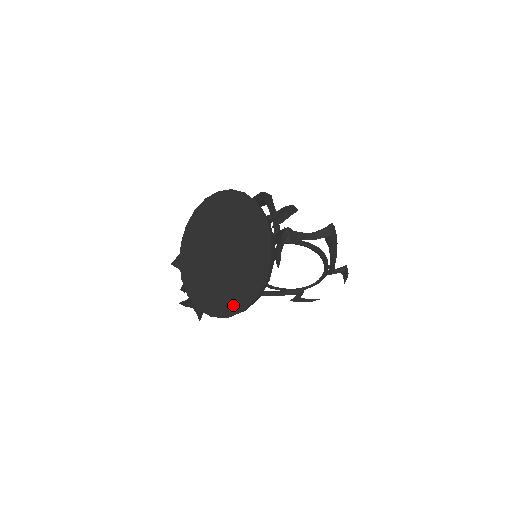
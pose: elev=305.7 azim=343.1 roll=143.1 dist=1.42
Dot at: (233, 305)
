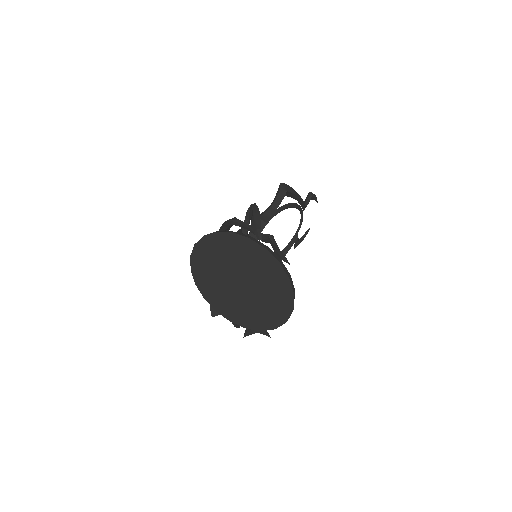
Dot at: (283, 311)
